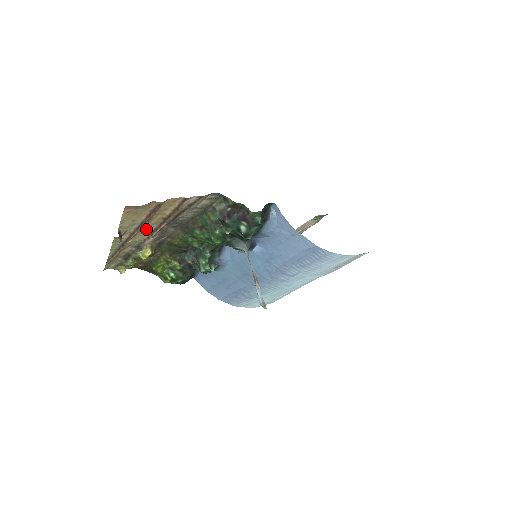
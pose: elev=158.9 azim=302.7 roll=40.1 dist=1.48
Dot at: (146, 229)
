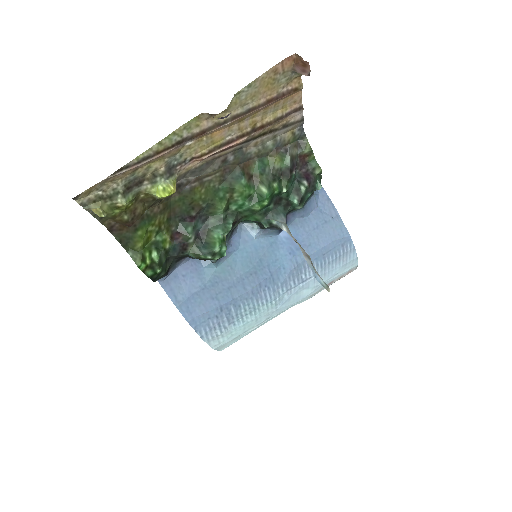
Dot at: (223, 133)
